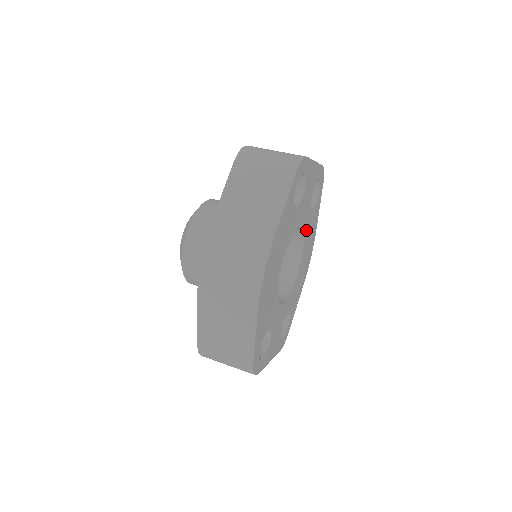
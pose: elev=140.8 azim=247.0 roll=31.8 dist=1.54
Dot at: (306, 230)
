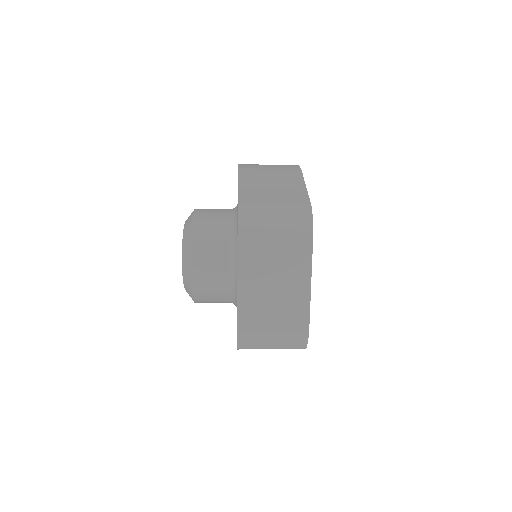
Dot at: occluded
